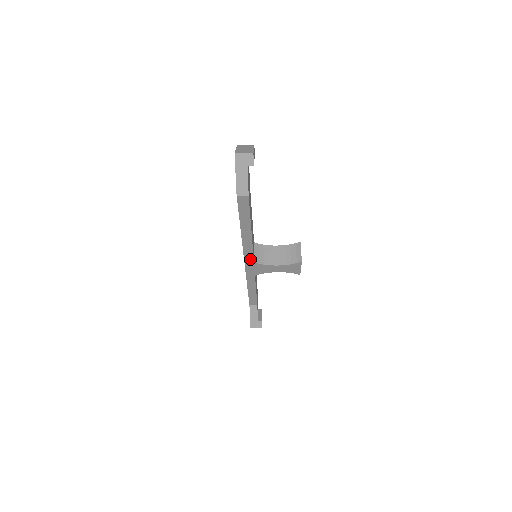
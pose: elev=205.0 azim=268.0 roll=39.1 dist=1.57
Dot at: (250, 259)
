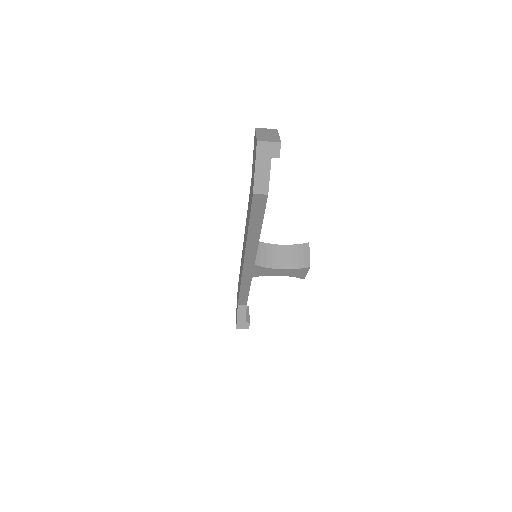
Dot at: (251, 261)
